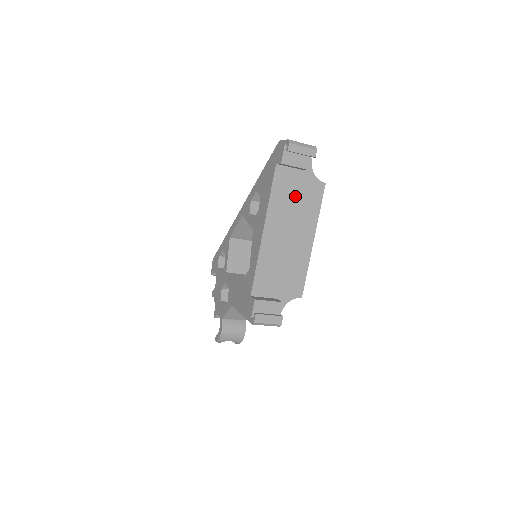
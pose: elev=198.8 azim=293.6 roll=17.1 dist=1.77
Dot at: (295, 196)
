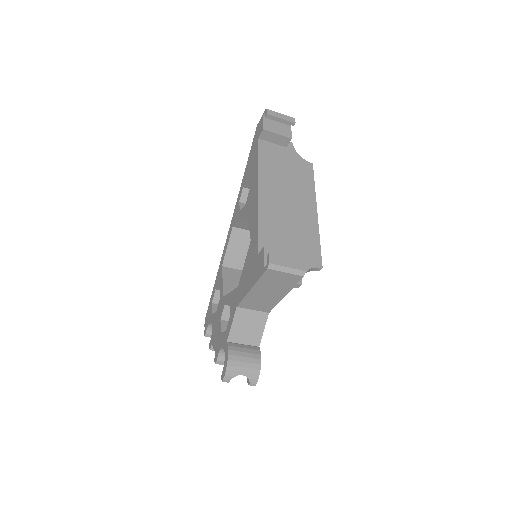
Dot at: (285, 166)
